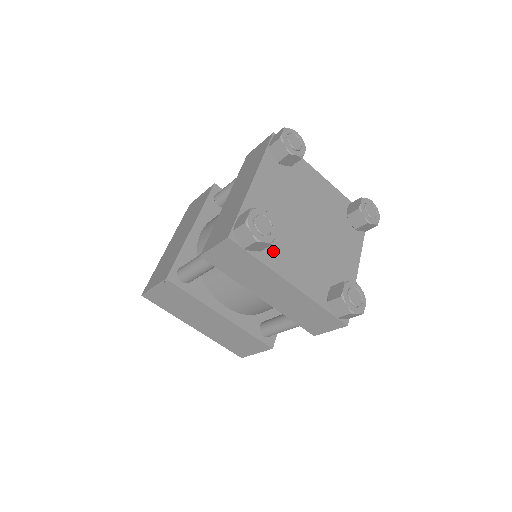
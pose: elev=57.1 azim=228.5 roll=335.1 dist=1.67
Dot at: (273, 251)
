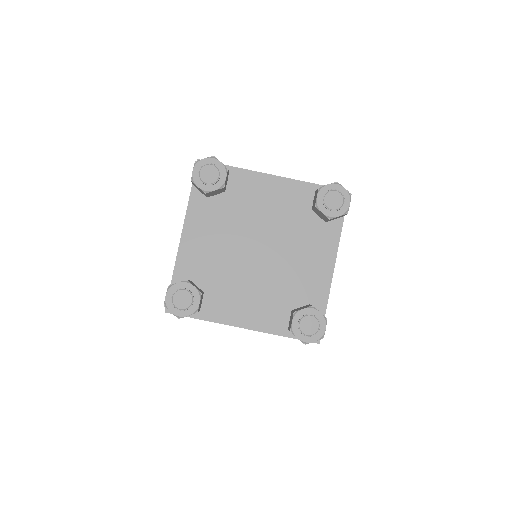
Dot at: (216, 303)
